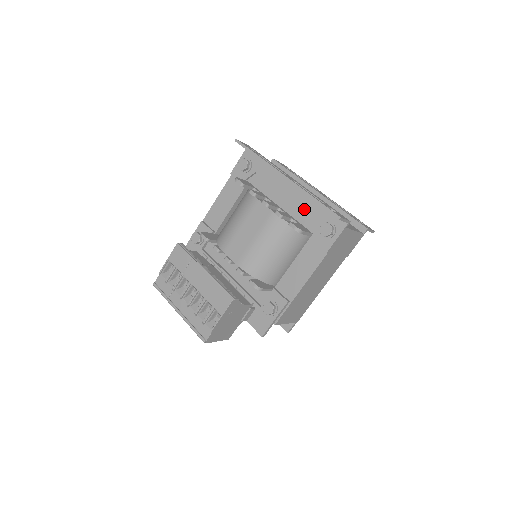
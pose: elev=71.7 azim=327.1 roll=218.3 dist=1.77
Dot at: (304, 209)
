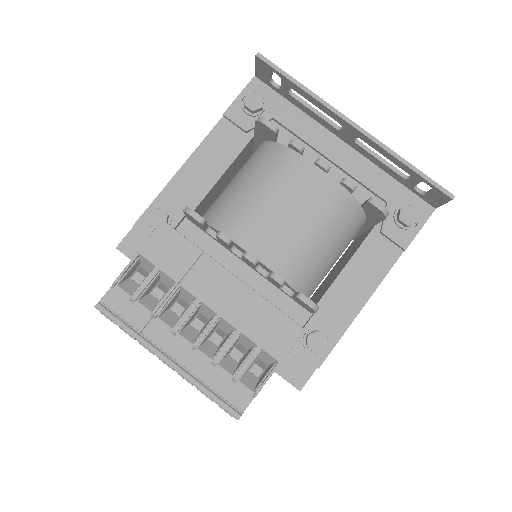
Dot at: (364, 183)
